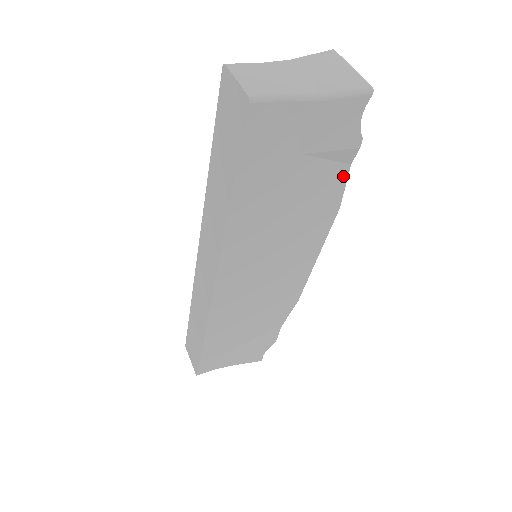
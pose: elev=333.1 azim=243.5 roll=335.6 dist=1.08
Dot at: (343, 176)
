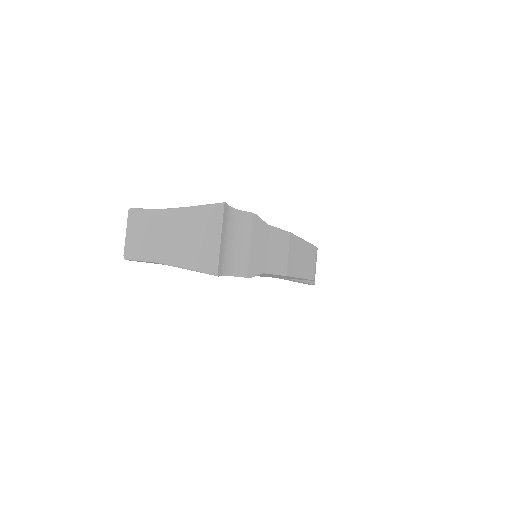
Dot at: (264, 273)
